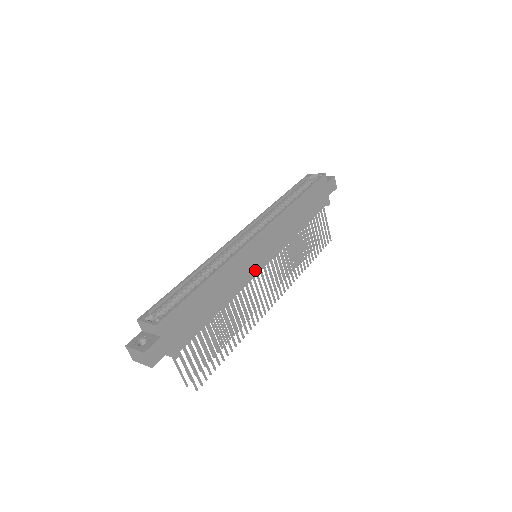
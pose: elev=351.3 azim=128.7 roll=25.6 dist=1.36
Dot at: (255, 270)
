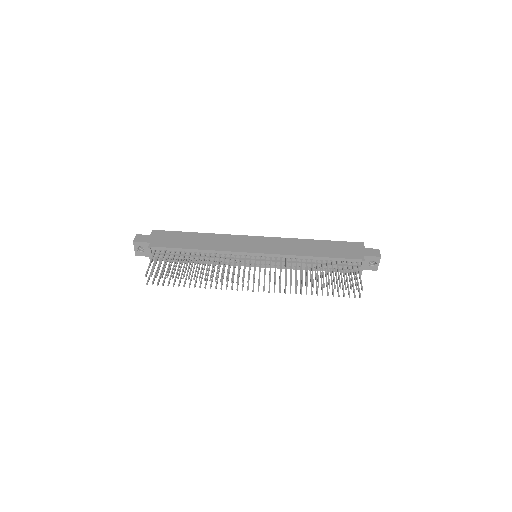
Dot at: (241, 250)
